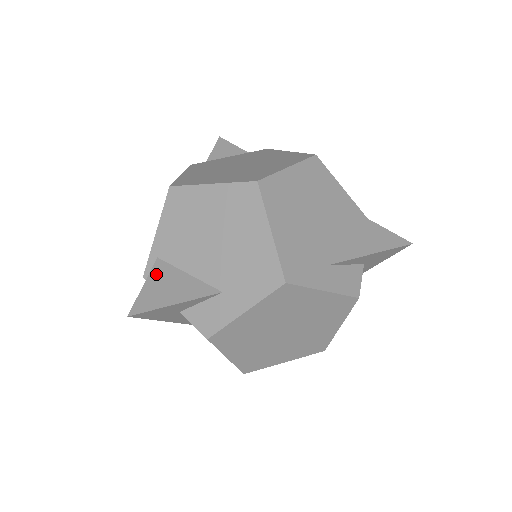
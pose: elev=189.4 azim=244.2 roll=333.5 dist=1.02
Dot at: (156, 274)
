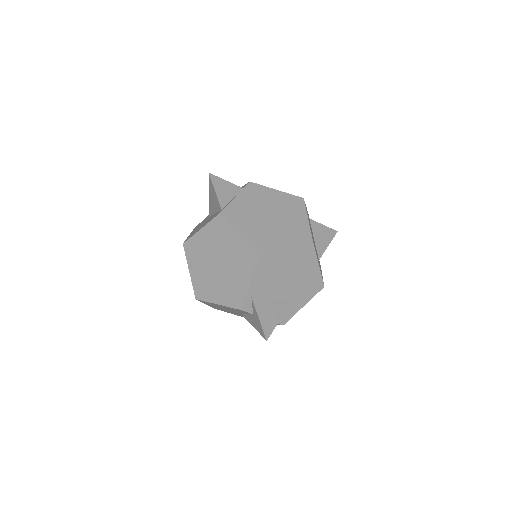
Dot at: (259, 308)
